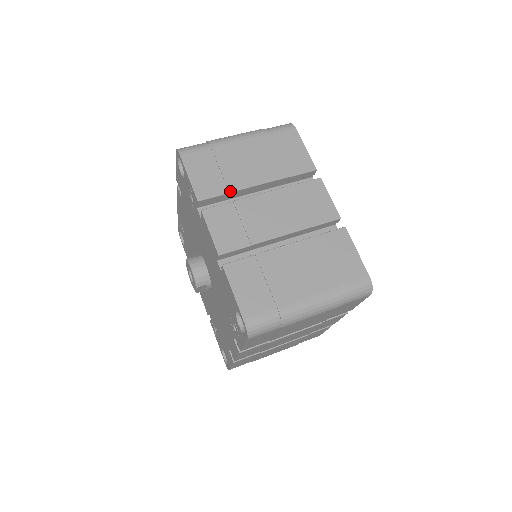
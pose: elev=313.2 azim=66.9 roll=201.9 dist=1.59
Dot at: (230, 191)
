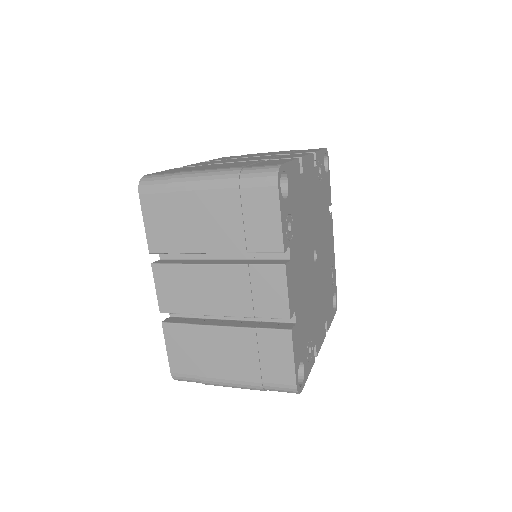
Dot at: (232, 158)
